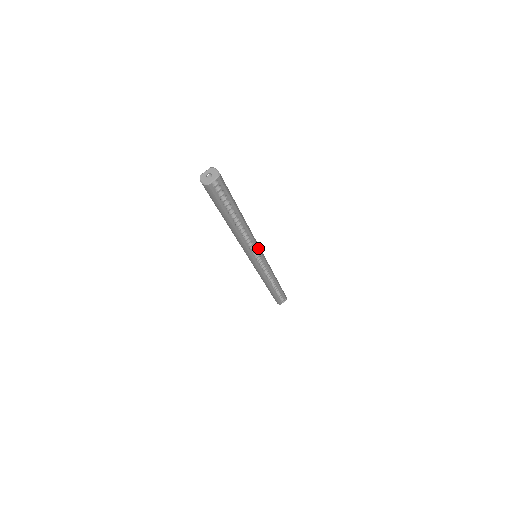
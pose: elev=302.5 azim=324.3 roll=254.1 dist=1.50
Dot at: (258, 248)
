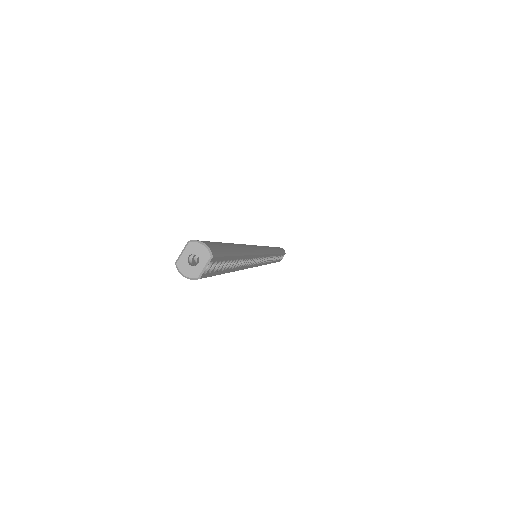
Dot at: (261, 254)
